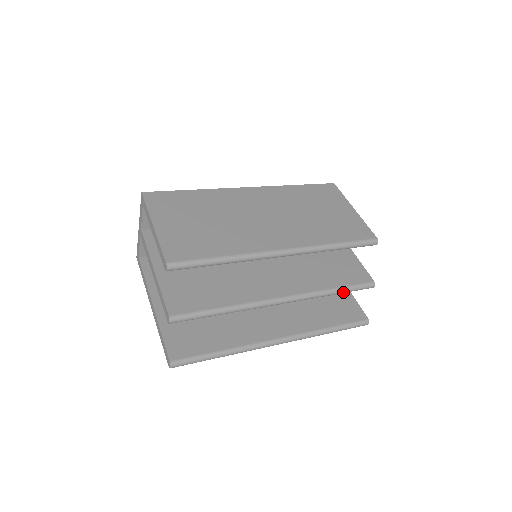
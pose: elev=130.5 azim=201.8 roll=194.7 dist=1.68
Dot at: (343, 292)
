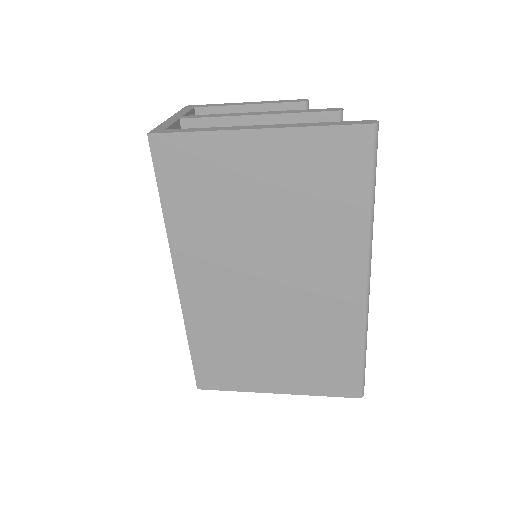
Dot at: occluded
